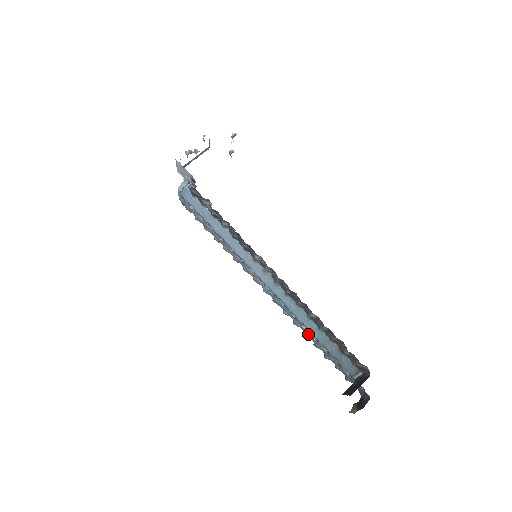
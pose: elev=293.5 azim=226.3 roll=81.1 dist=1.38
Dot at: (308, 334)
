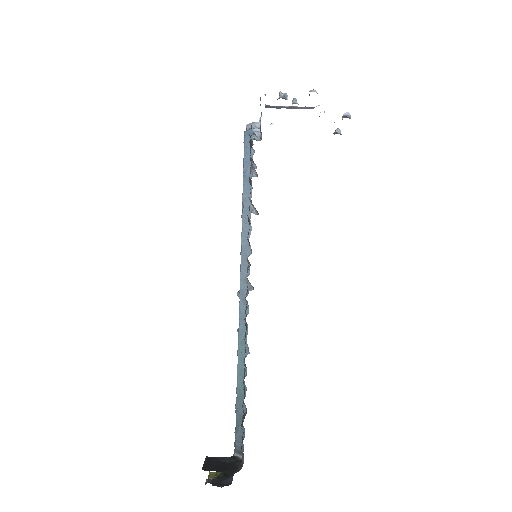
Dot at: occluded
